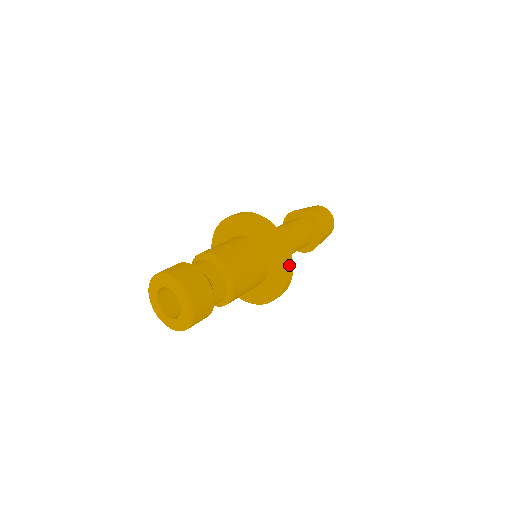
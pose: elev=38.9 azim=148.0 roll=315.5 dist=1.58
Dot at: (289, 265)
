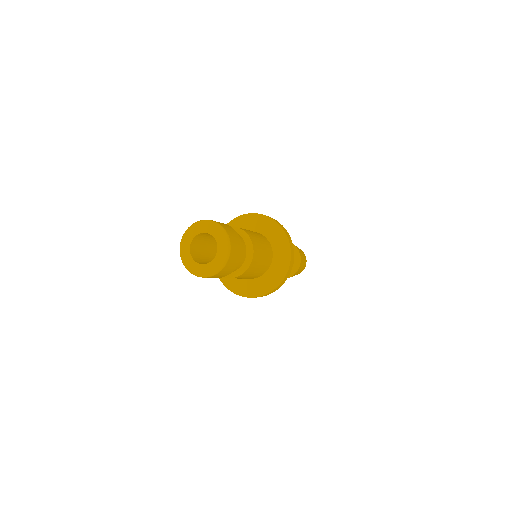
Dot at: (287, 276)
